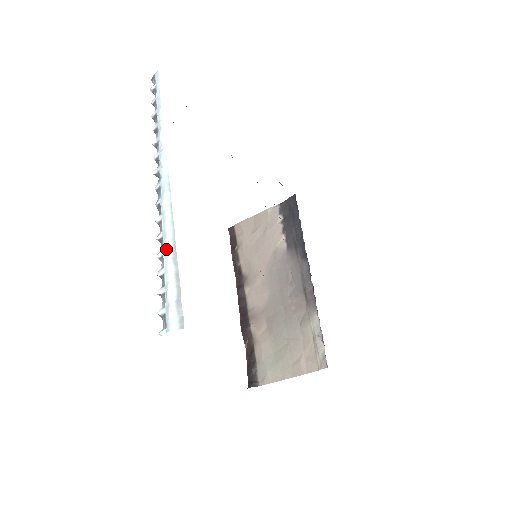
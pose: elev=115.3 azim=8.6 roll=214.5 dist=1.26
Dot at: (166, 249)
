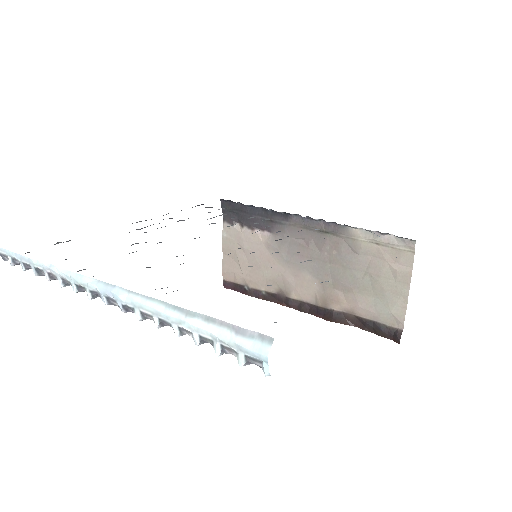
Dot at: (172, 319)
